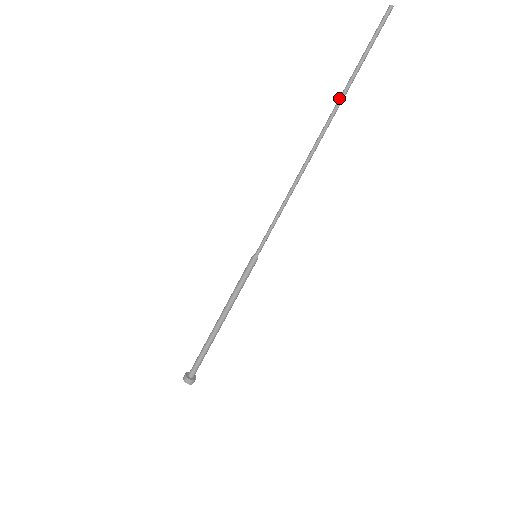
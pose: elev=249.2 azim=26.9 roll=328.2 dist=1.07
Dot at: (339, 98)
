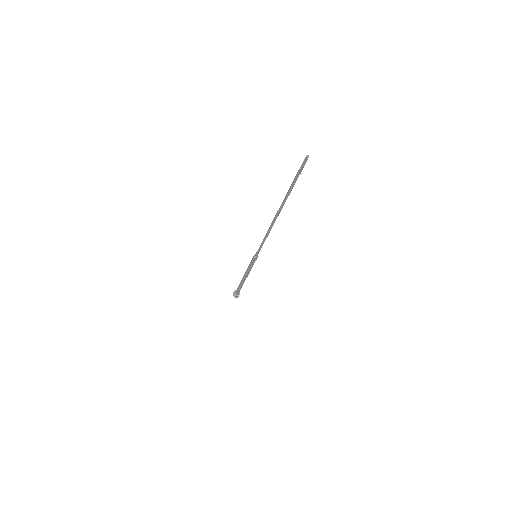
Dot at: occluded
